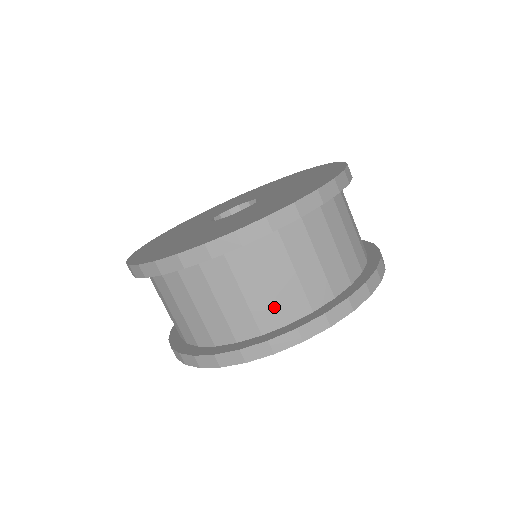
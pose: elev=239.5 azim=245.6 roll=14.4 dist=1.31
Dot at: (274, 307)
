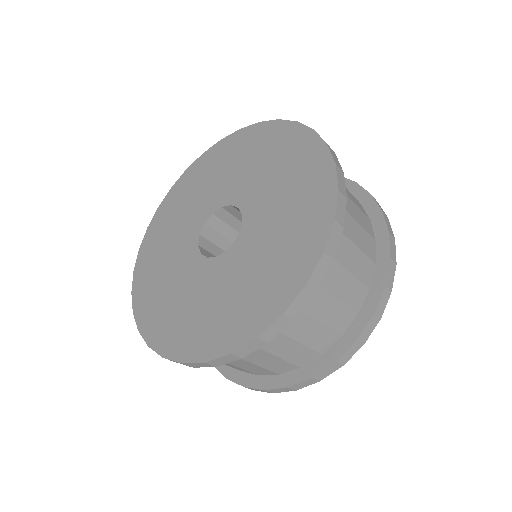
Dot at: (357, 285)
